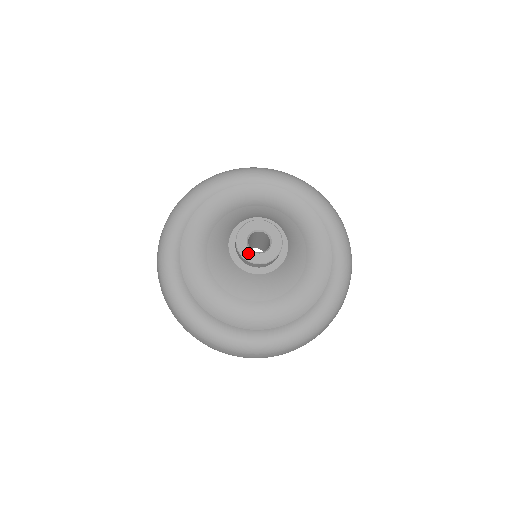
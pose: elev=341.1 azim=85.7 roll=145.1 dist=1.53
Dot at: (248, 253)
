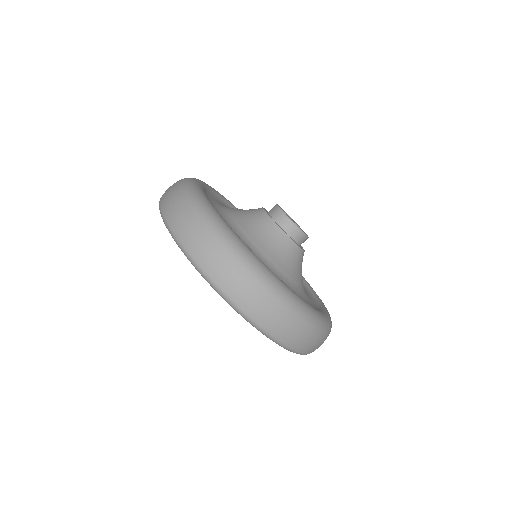
Dot at: (292, 220)
